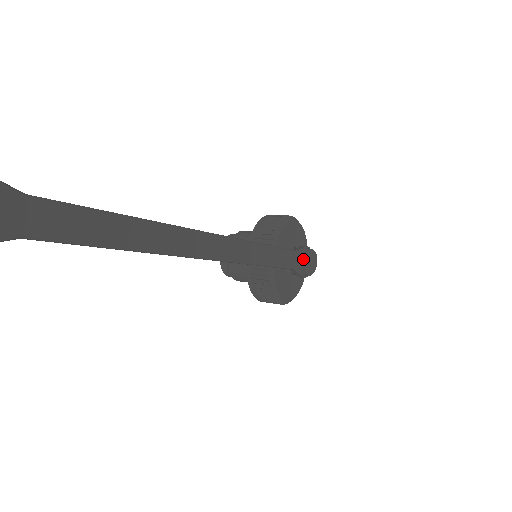
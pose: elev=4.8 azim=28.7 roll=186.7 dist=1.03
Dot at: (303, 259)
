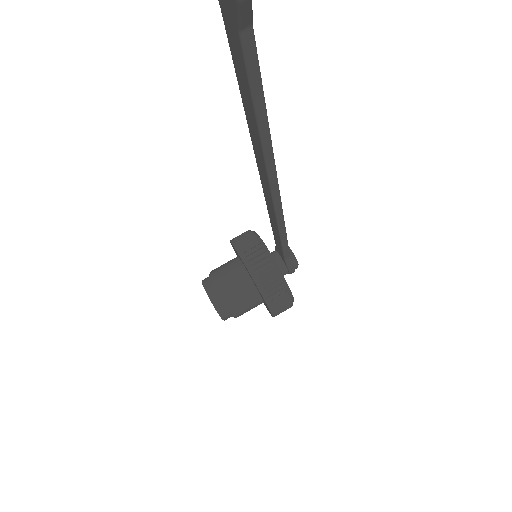
Dot at: occluded
